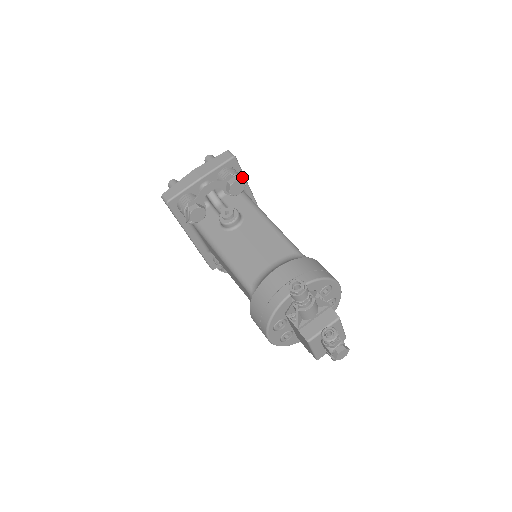
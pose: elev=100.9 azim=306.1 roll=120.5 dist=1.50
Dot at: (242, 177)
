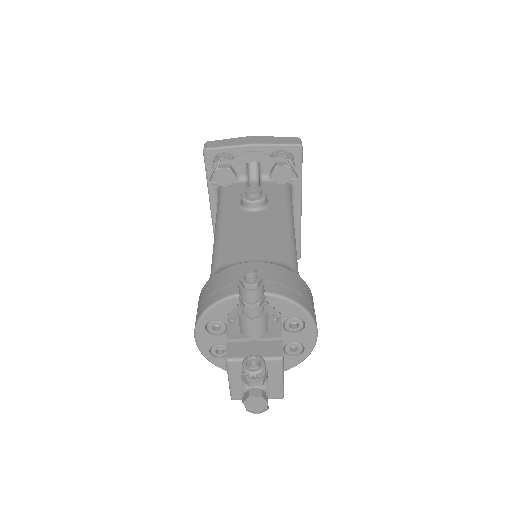
Dot at: (299, 175)
